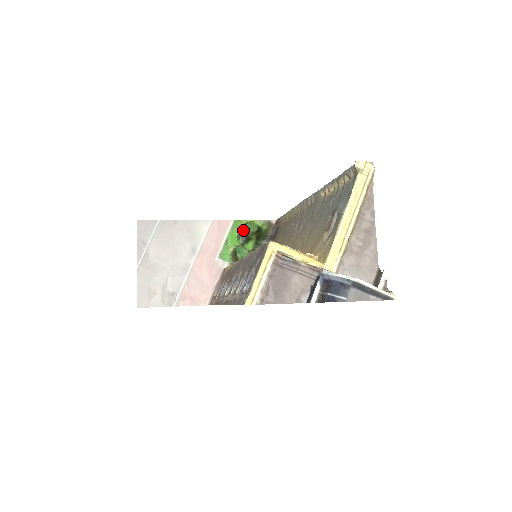
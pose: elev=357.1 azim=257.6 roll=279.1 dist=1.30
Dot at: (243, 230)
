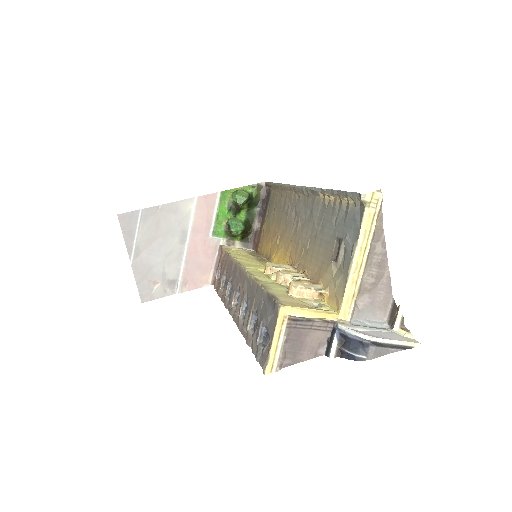
Dot at: (232, 200)
